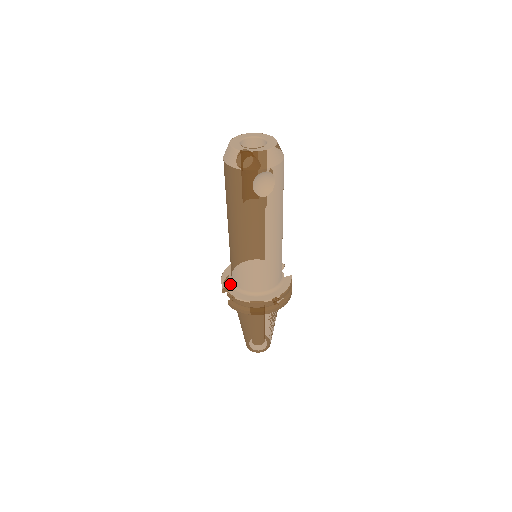
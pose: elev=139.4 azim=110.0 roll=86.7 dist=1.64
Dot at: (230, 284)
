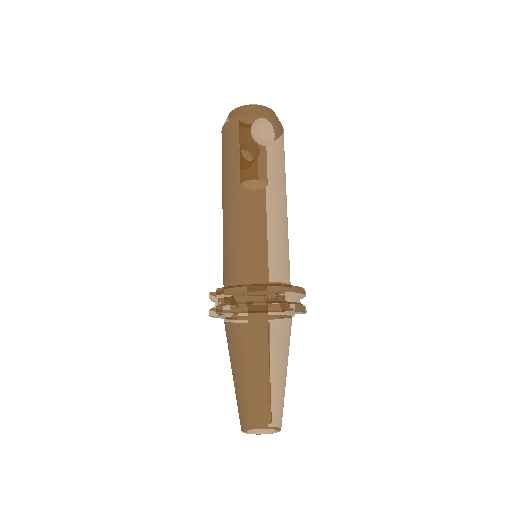
Dot at: occluded
